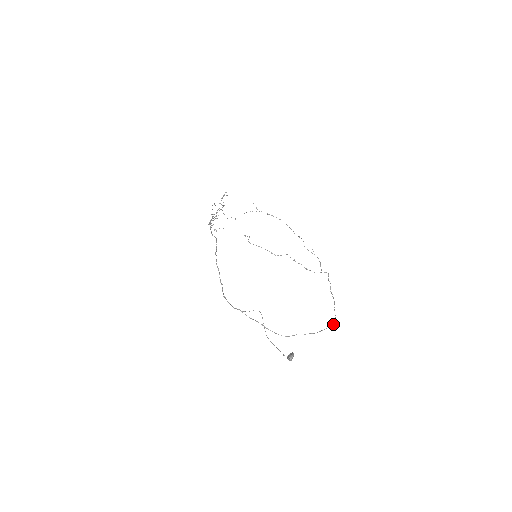
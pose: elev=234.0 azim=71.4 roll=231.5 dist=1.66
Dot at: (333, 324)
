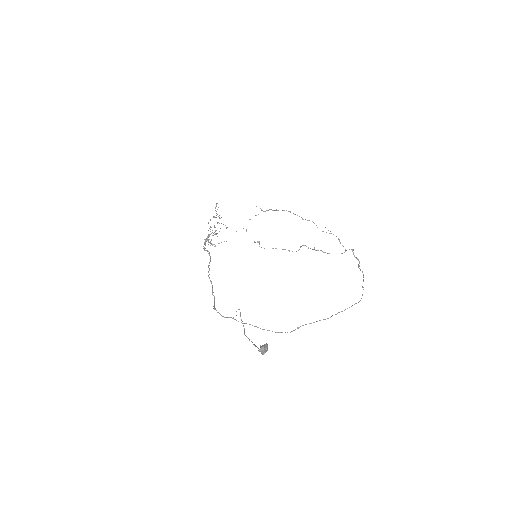
Dot at: (356, 303)
